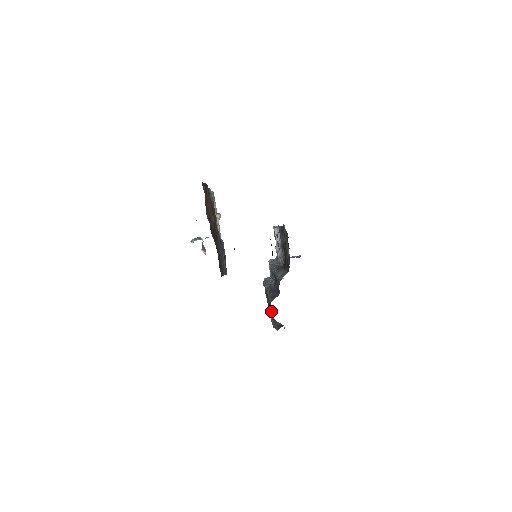
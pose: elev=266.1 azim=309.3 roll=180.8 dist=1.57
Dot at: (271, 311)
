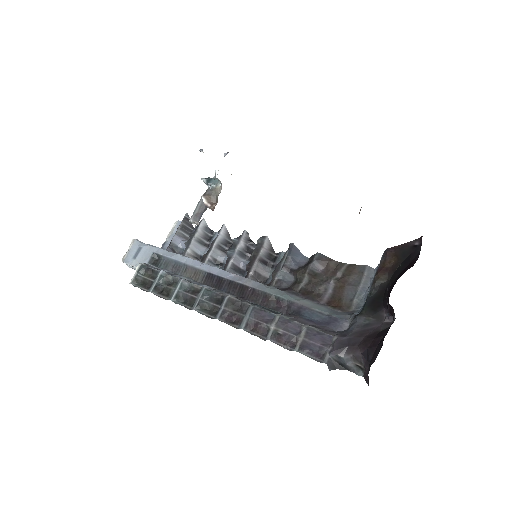
Dot at: (327, 344)
